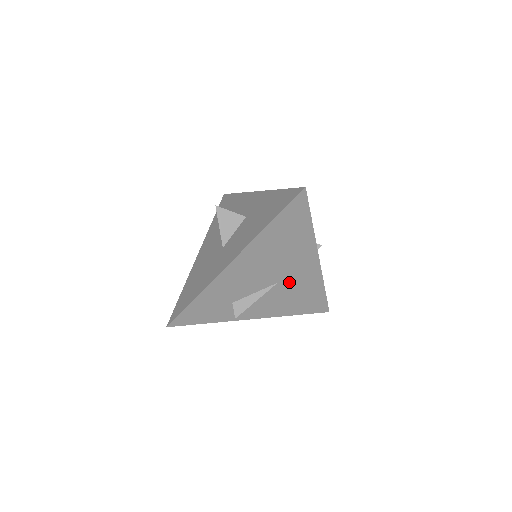
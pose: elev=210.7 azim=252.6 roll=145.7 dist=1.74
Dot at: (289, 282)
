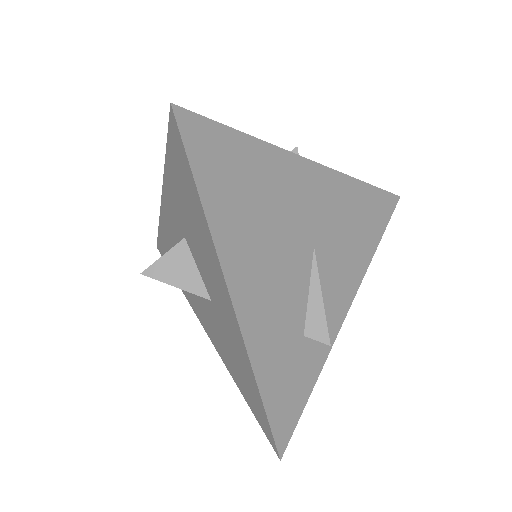
Dot at: (323, 230)
